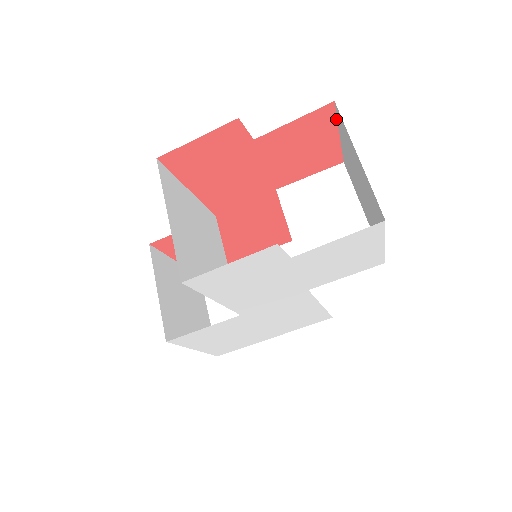
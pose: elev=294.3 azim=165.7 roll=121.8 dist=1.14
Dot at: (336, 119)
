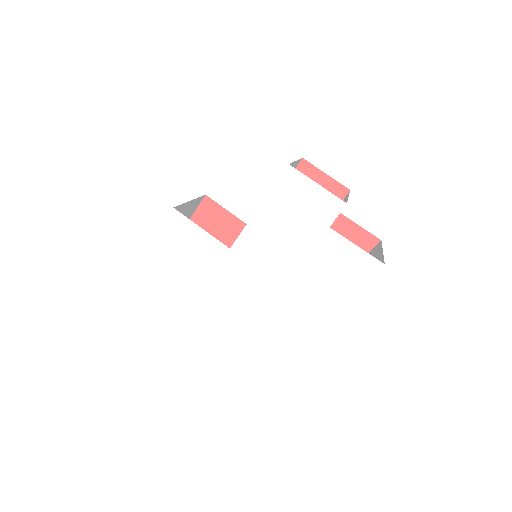
Dot at: (369, 252)
